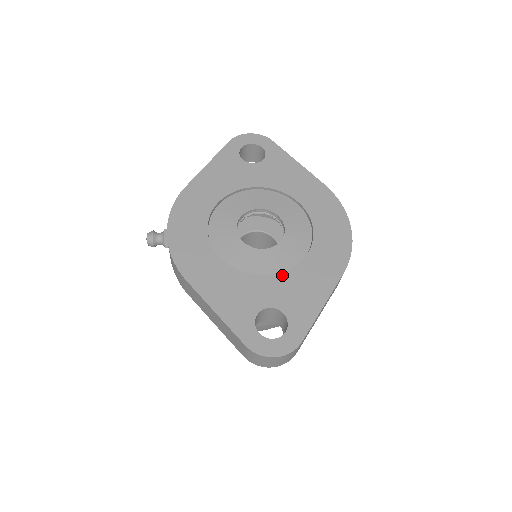
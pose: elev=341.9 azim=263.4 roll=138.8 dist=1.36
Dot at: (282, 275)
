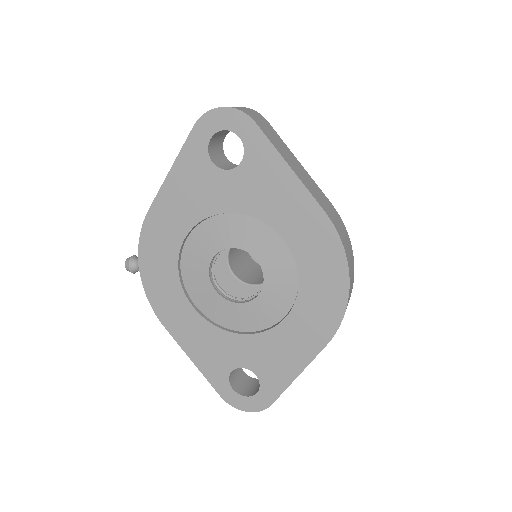
Dot at: (257, 337)
